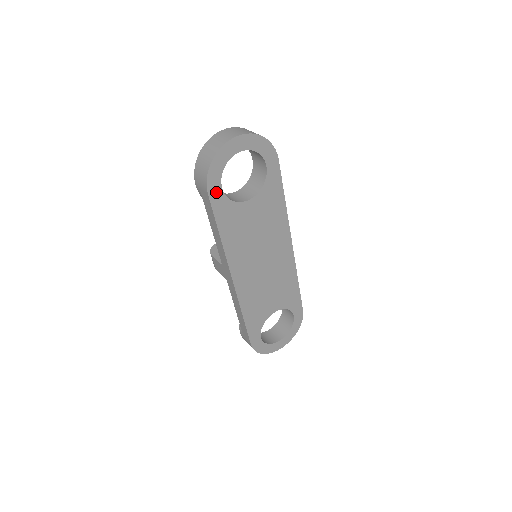
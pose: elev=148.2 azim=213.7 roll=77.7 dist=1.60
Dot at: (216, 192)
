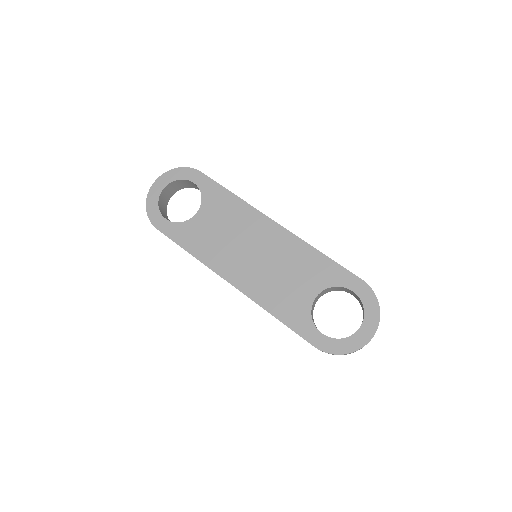
Dot at: (163, 224)
